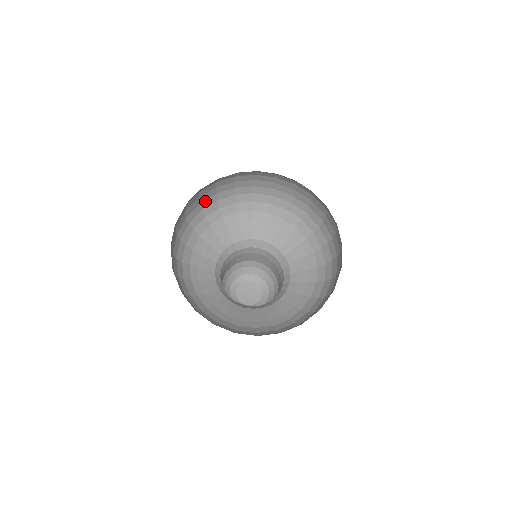
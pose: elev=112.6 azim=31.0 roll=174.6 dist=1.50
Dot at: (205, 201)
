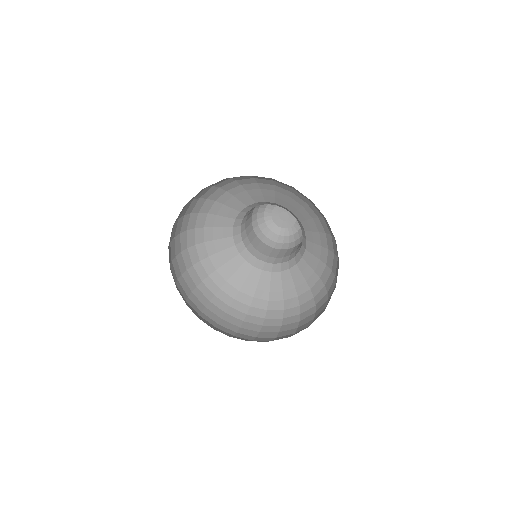
Dot at: occluded
